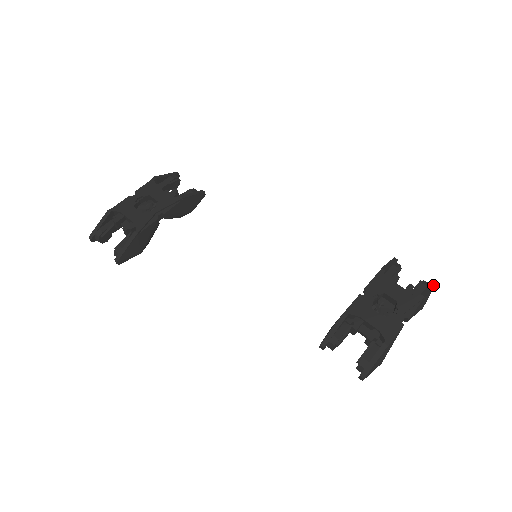
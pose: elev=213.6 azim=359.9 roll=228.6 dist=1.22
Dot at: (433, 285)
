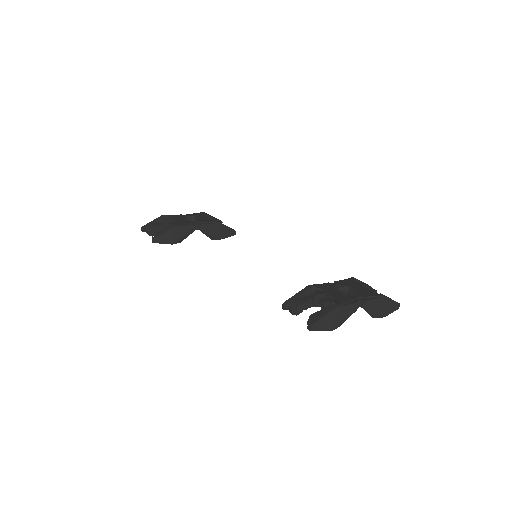
Dot at: (397, 302)
